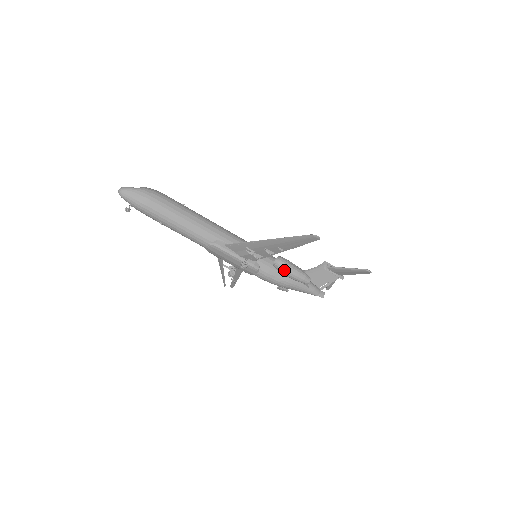
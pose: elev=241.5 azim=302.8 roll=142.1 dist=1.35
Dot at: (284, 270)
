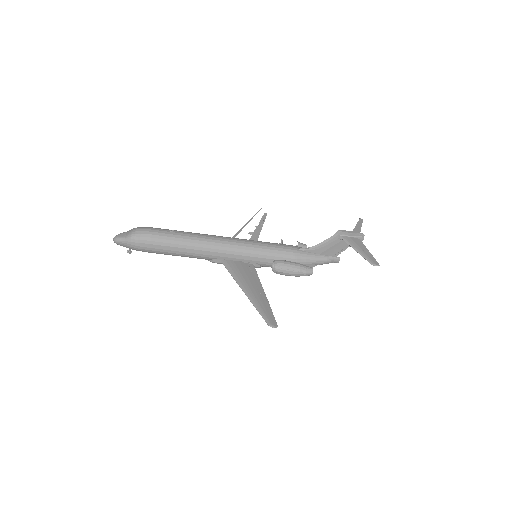
Dot at: occluded
